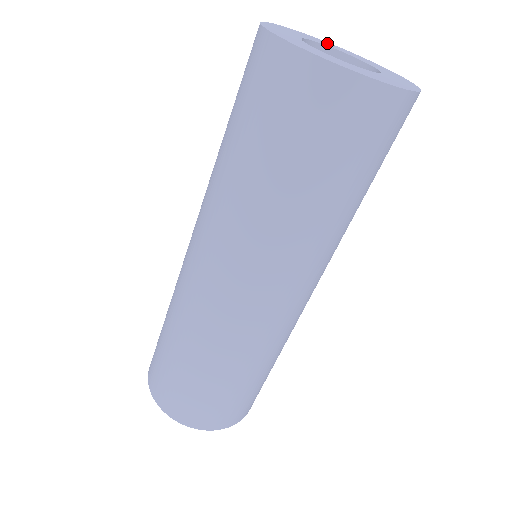
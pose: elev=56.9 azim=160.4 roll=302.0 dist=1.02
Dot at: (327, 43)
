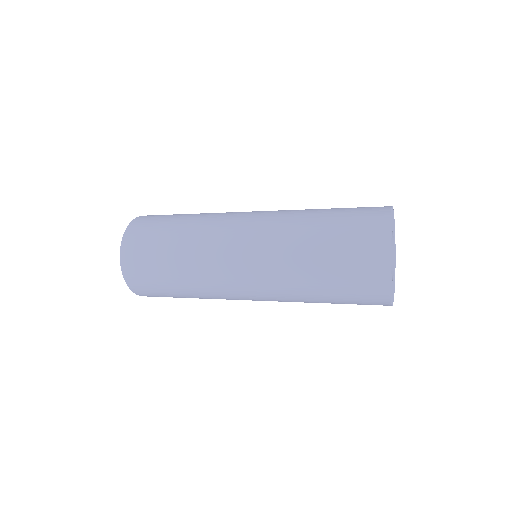
Dot at: occluded
